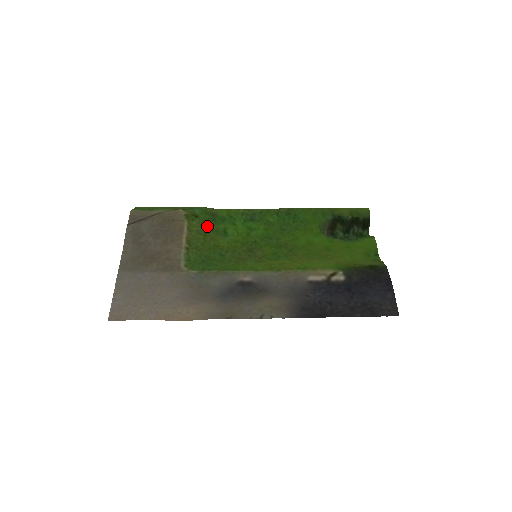
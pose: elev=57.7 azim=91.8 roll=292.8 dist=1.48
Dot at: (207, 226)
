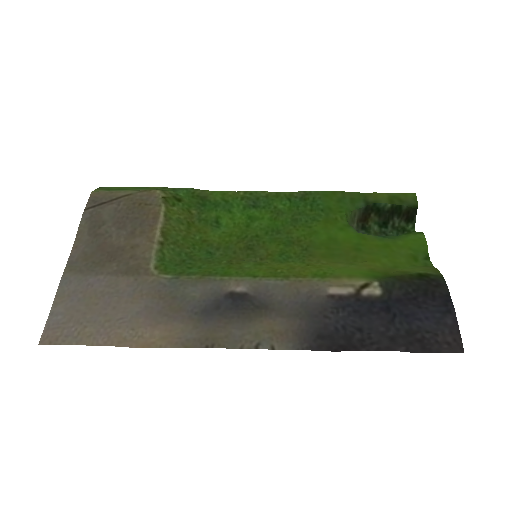
Dot at: (193, 213)
